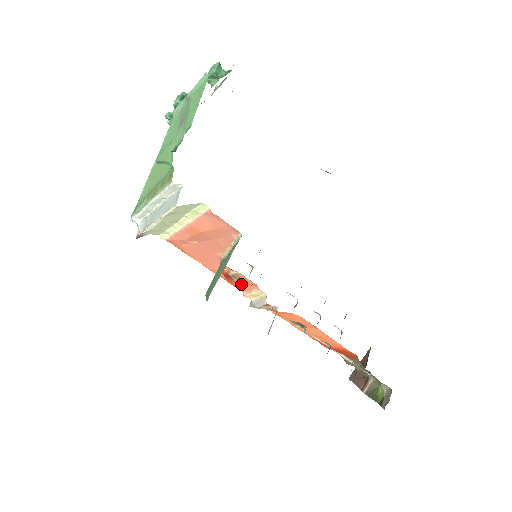
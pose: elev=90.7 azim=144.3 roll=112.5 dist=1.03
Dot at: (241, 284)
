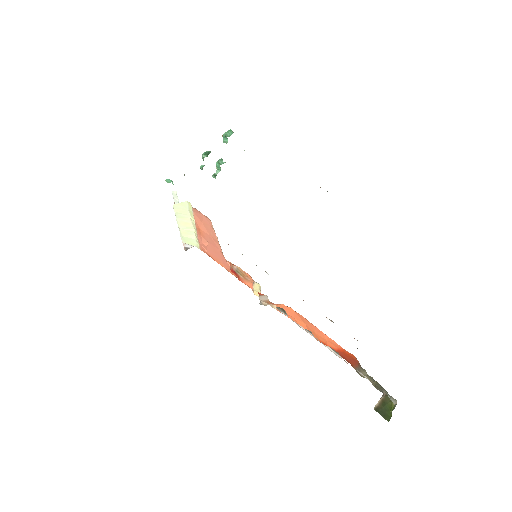
Dot at: (245, 280)
